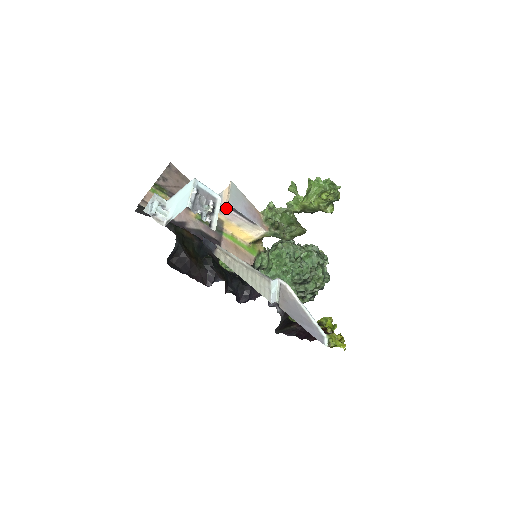
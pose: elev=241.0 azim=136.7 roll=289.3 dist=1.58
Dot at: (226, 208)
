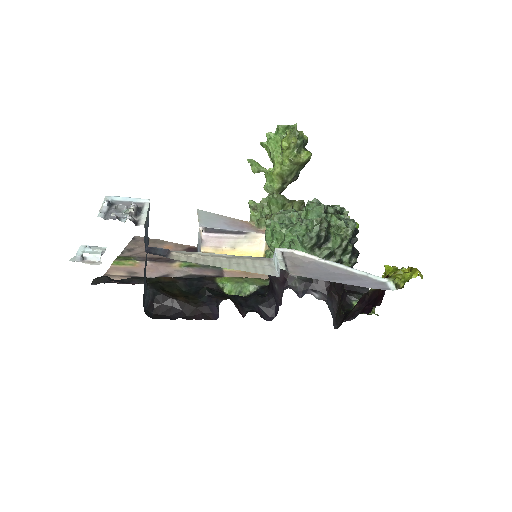
Dot at: (202, 235)
